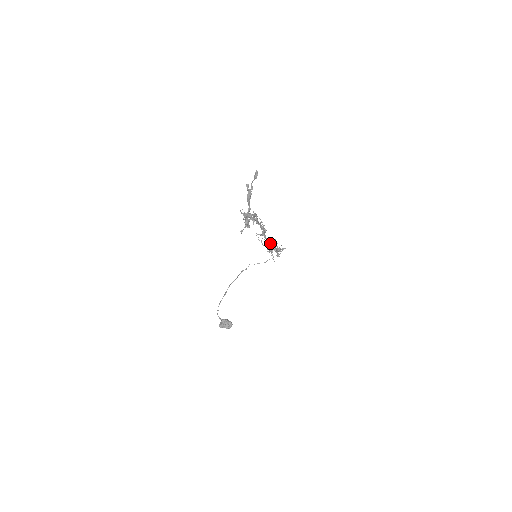
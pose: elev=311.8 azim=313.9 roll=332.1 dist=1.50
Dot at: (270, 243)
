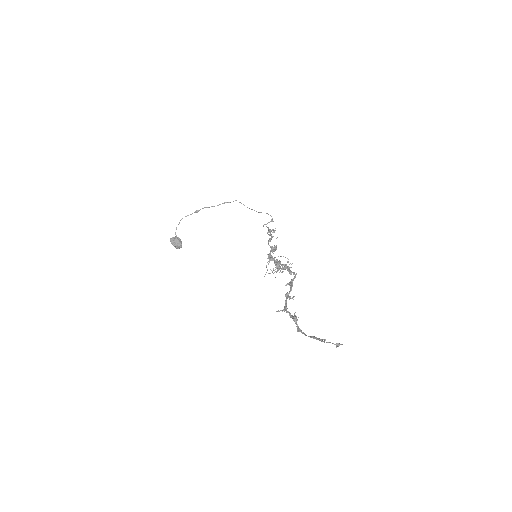
Dot at: occluded
